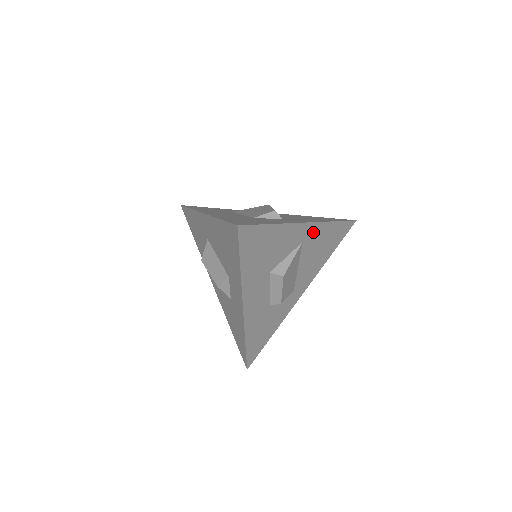
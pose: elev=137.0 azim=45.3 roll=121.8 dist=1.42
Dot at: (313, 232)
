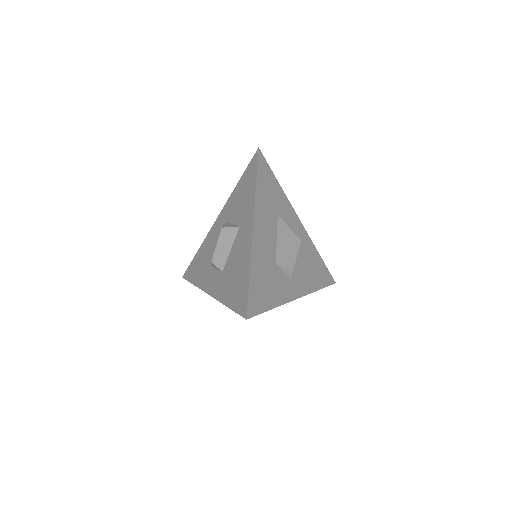
Dot at: occluded
